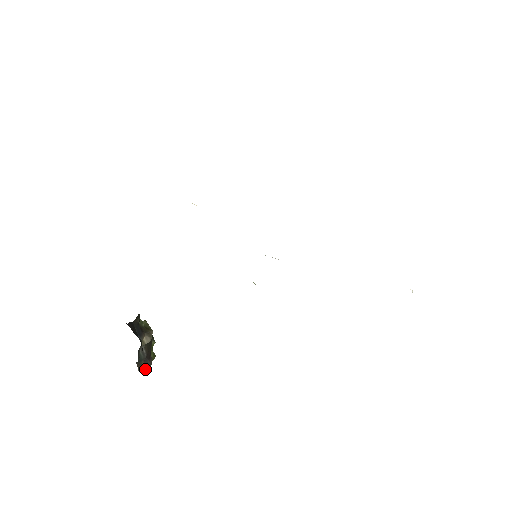
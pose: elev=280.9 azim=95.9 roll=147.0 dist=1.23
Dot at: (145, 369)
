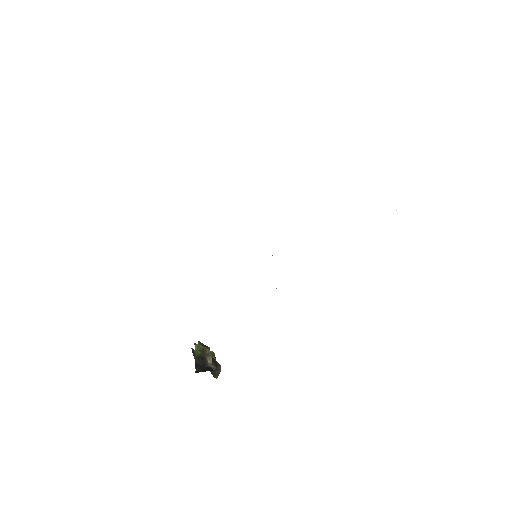
Dot at: (219, 373)
